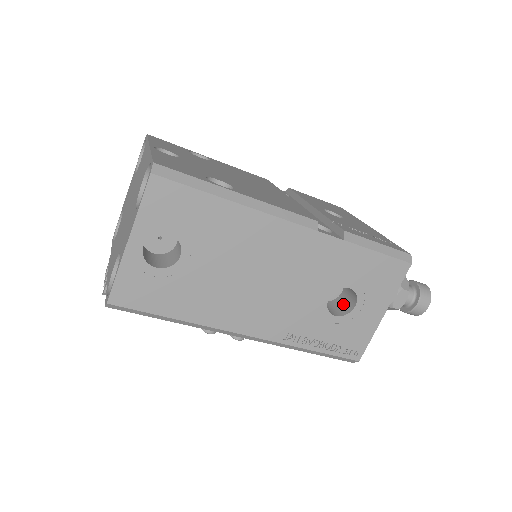
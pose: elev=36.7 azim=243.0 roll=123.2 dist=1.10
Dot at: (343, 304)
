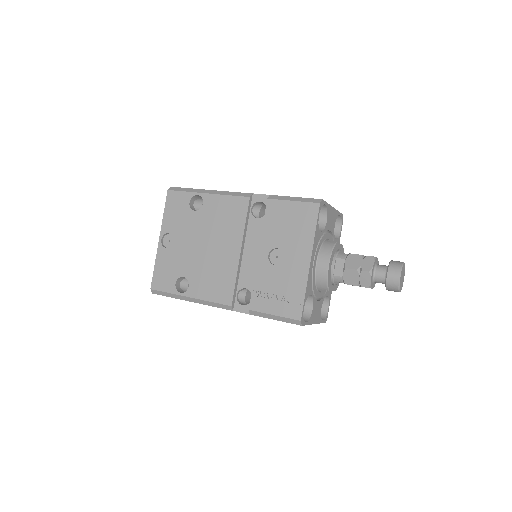
Dot at: occluded
